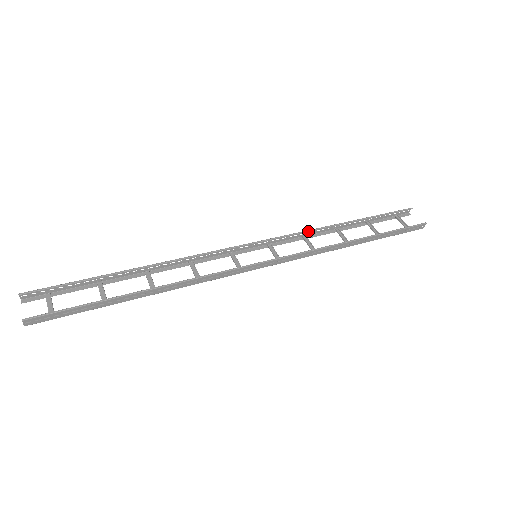
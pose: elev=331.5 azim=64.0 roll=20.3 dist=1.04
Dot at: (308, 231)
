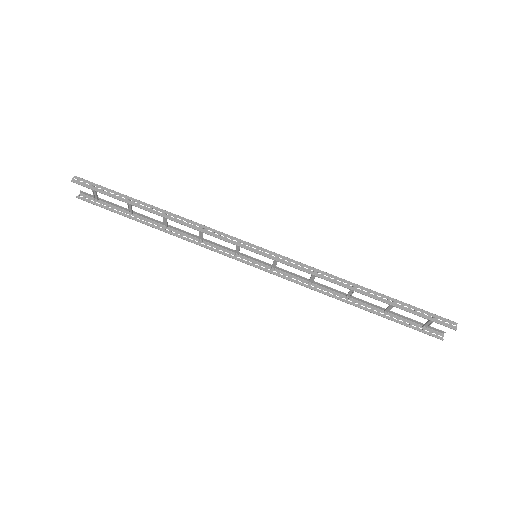
Dot at: occluded
